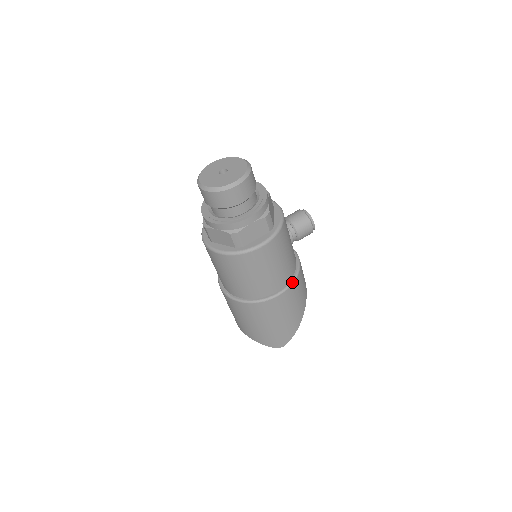
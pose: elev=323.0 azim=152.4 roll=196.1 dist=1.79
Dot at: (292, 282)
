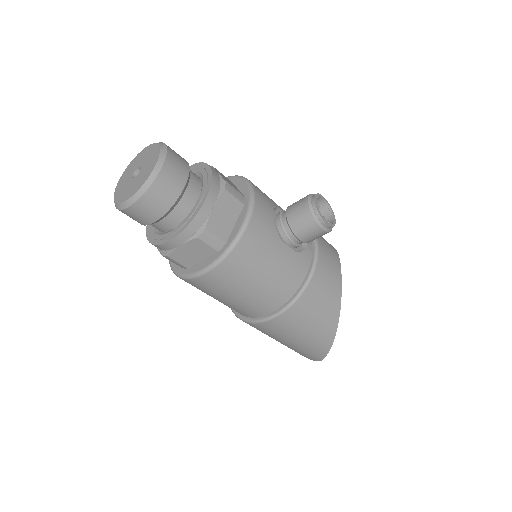
Dot at: (289, 305)
